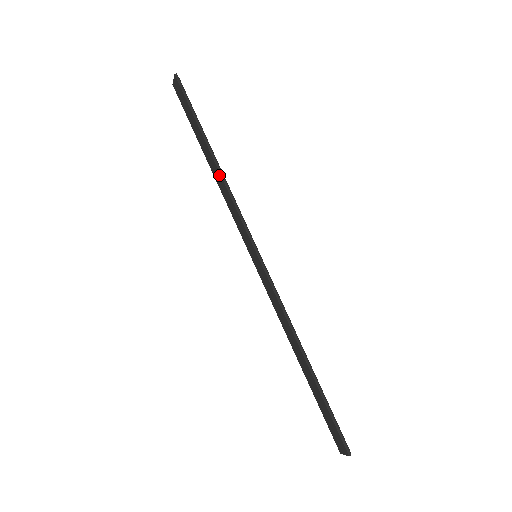
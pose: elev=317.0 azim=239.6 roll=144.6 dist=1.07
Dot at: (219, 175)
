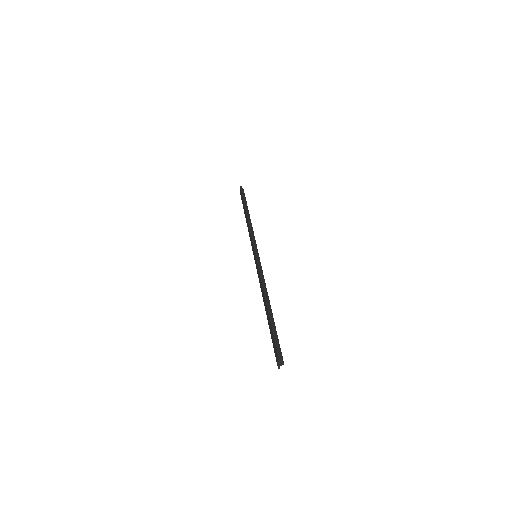
Dot at: (247, 221)
